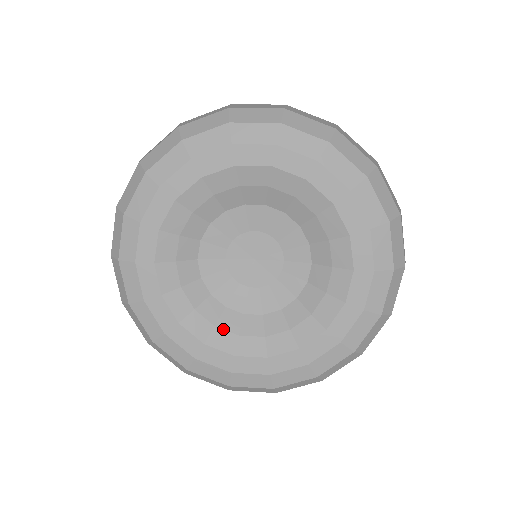
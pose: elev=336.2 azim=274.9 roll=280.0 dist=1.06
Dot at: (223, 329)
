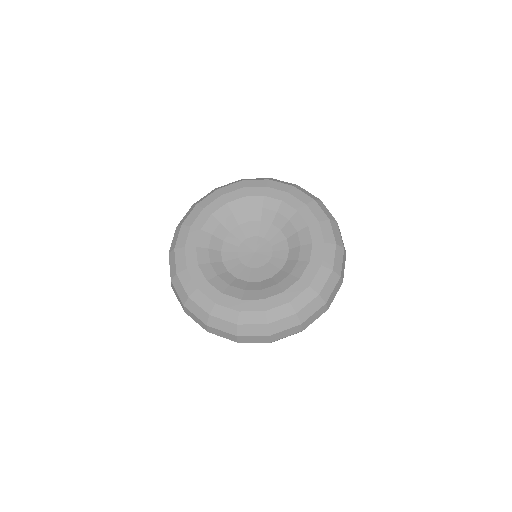
Dot at: (235, 287)
